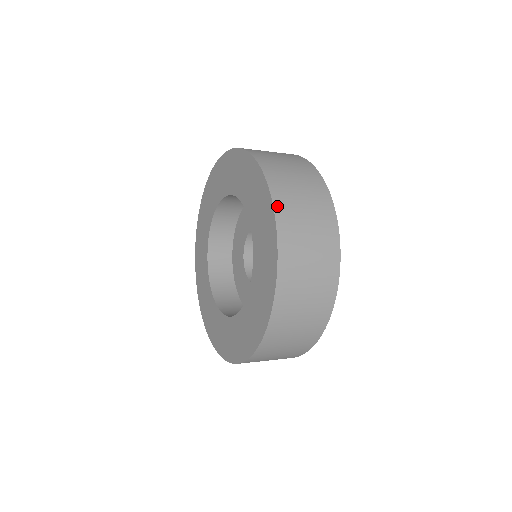
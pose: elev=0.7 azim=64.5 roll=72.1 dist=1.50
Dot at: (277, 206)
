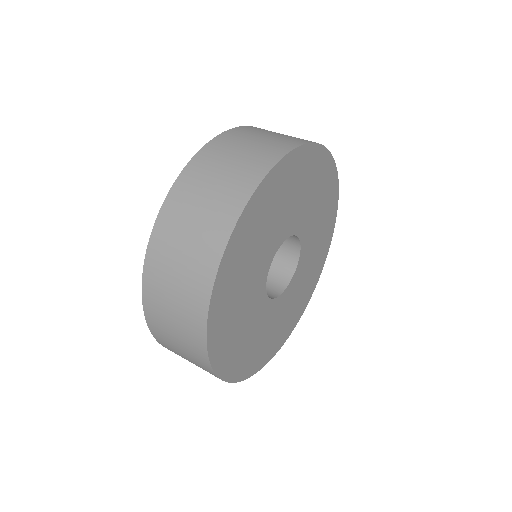
Dot at: (179, 181)
